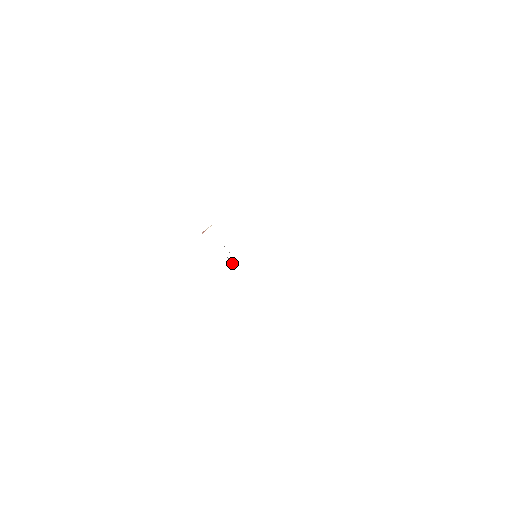
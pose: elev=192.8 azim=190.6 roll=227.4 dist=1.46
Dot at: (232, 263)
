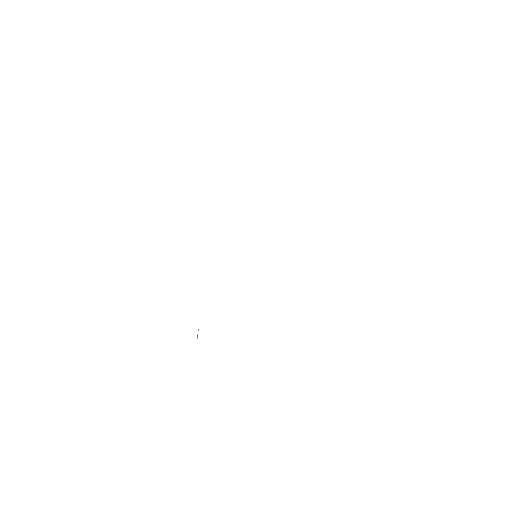
Dot at: occluded
